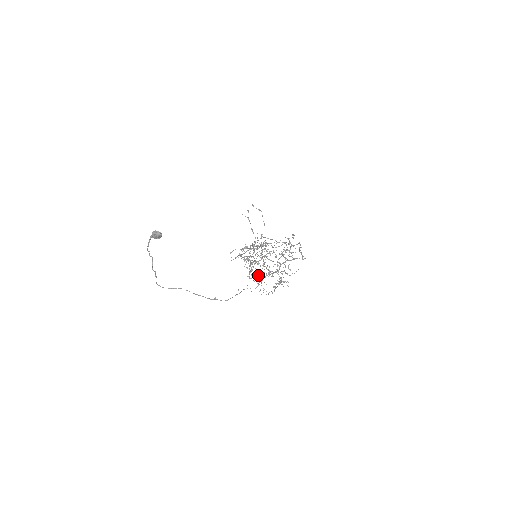
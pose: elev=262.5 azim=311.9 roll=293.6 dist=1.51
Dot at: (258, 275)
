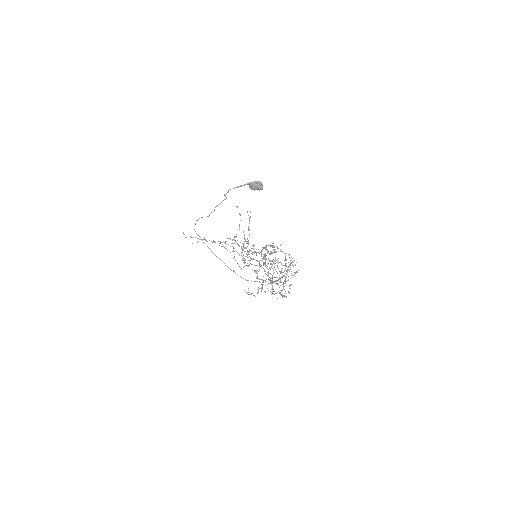
Dot at: occluded
